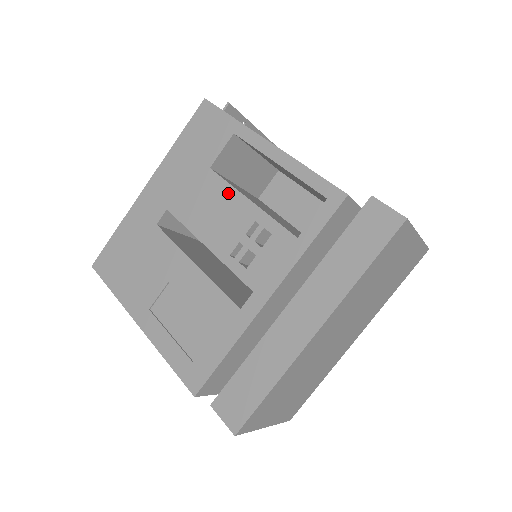
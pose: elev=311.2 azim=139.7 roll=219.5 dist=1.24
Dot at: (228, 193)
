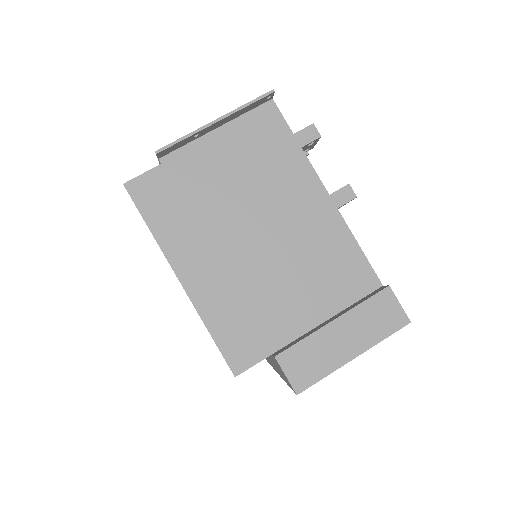
Dot at: occluded
